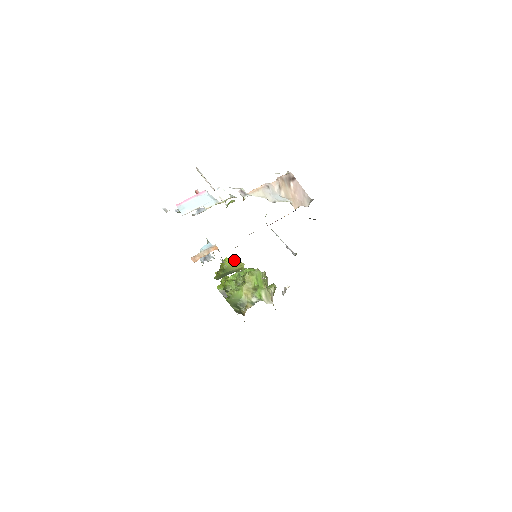
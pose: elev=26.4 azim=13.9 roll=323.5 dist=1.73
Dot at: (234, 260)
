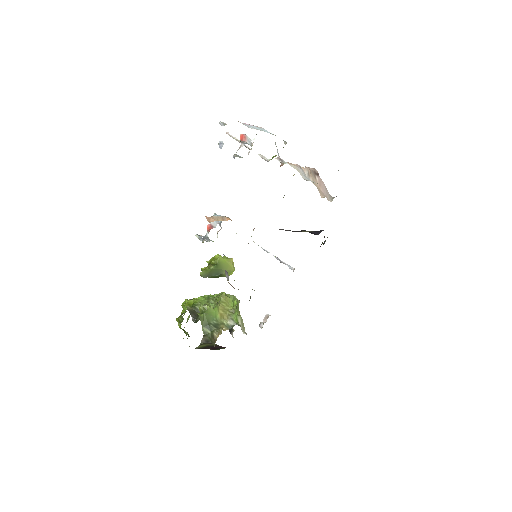
Dot at: (228, 258)
